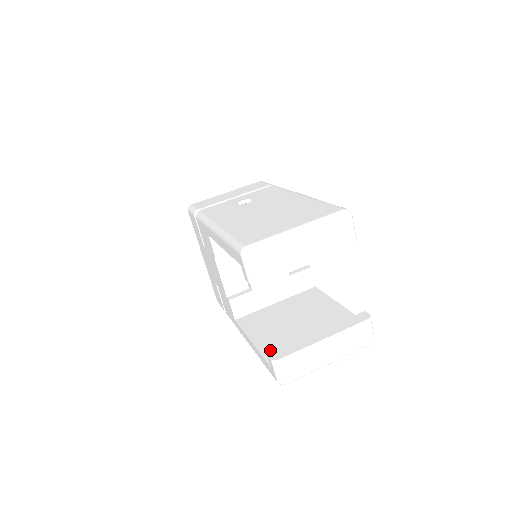
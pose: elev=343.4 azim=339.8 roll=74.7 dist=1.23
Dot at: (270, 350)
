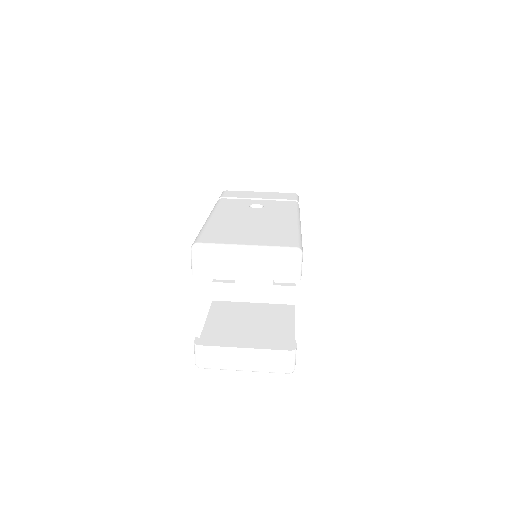
Dot at: (209, 336)
